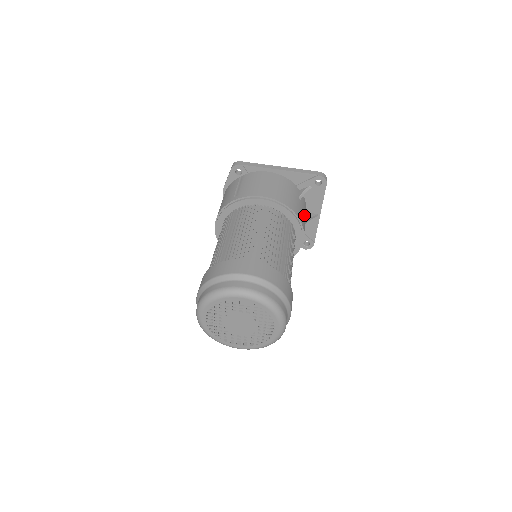
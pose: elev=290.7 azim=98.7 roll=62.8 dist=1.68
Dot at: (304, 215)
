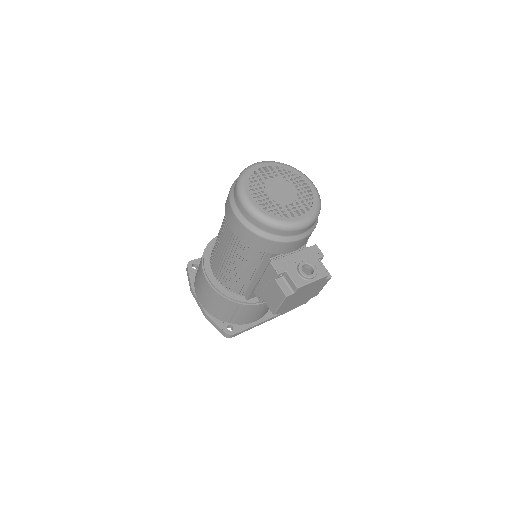
Dot at: occluded
